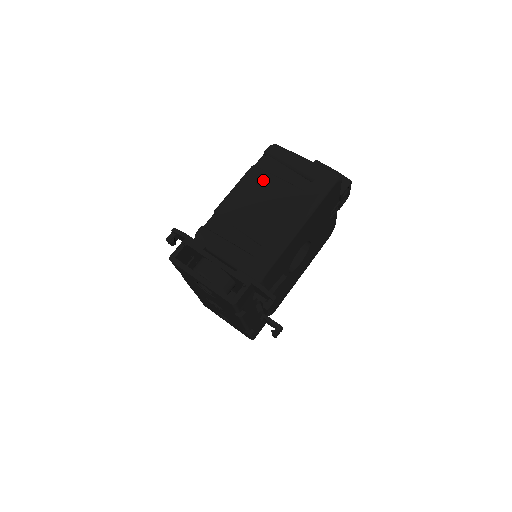
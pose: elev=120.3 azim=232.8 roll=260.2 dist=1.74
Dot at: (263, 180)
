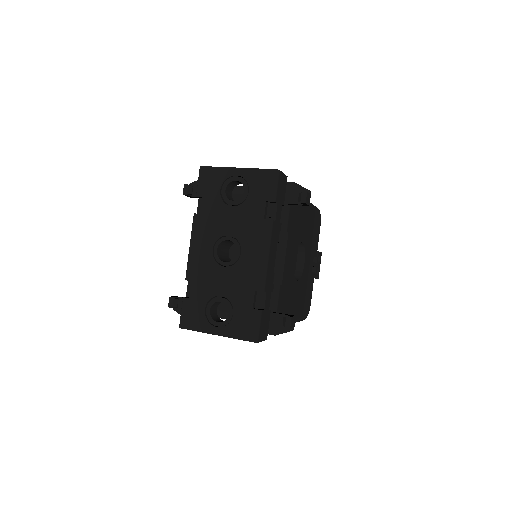
Dot at: occluded
